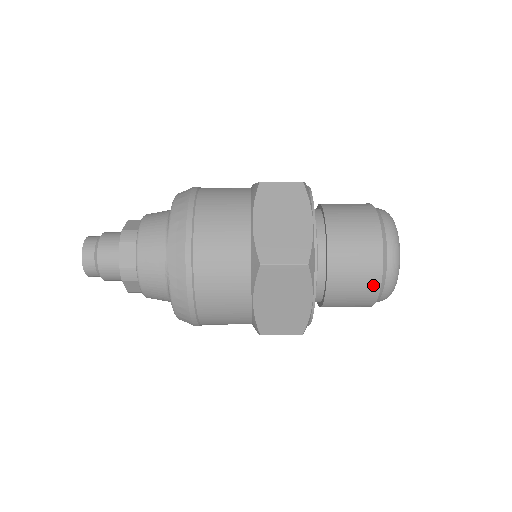
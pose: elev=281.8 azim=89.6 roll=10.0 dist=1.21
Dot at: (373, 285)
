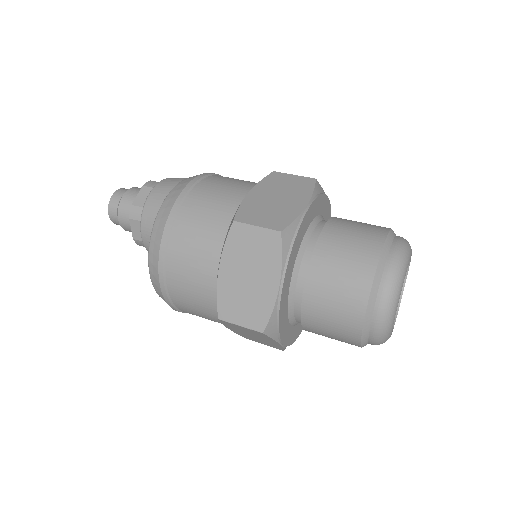
Dot at: (377, 237)
